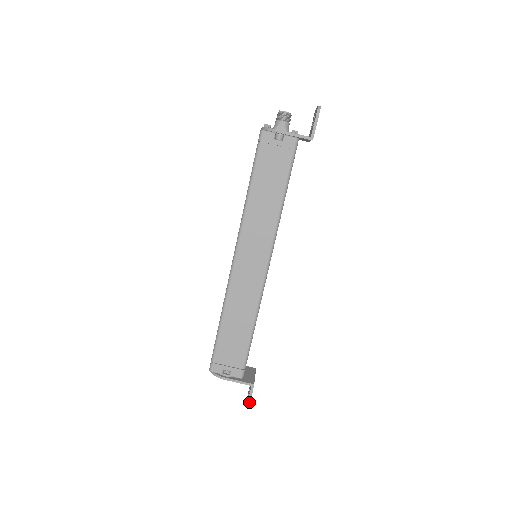
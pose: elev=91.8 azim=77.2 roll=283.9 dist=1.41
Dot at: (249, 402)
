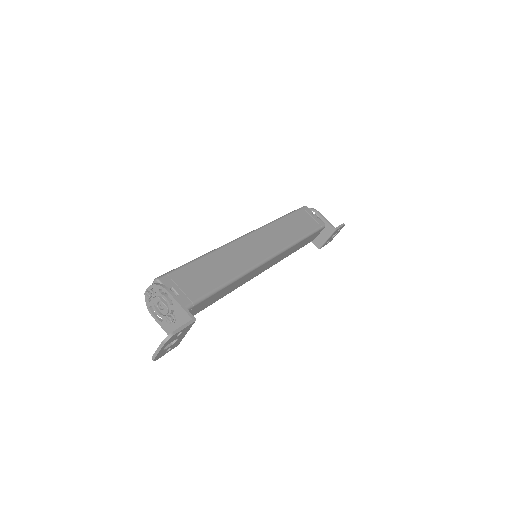
Dot at: (177, 331)
